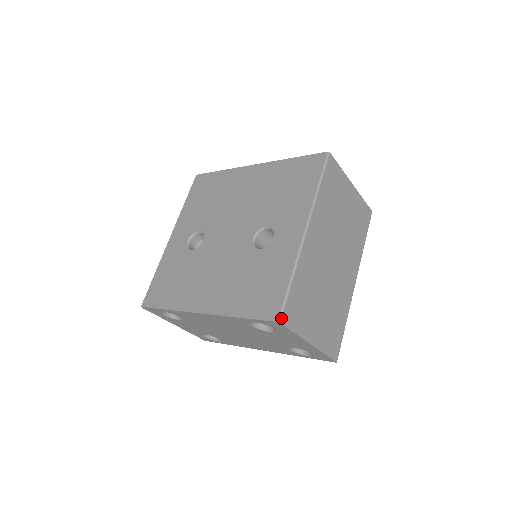
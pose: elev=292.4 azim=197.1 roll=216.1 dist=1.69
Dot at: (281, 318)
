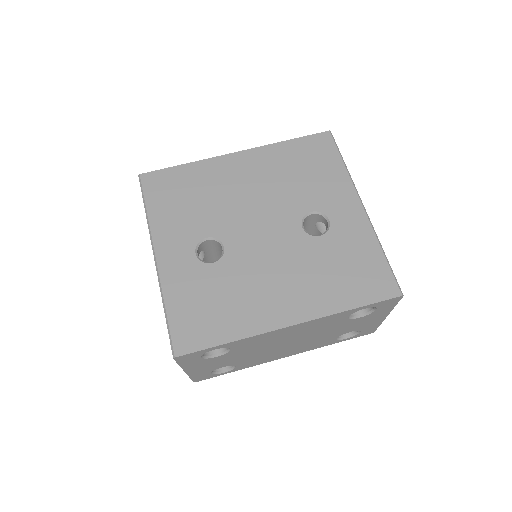
Dot at: (401, 291)
